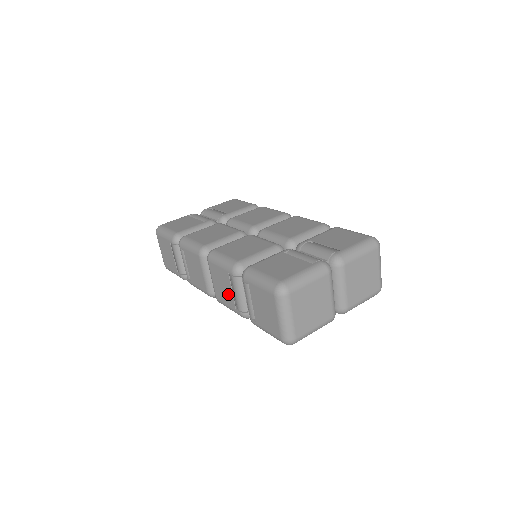
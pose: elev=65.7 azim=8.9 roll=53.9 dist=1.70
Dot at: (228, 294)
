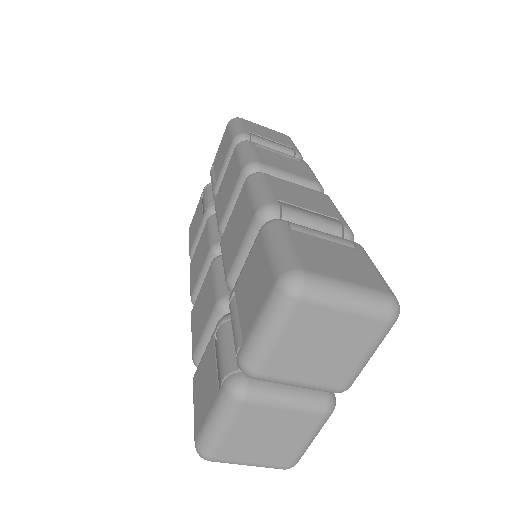
Dot at: occluded
